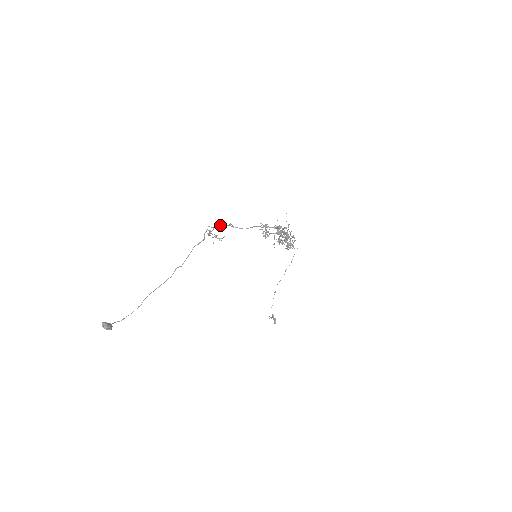
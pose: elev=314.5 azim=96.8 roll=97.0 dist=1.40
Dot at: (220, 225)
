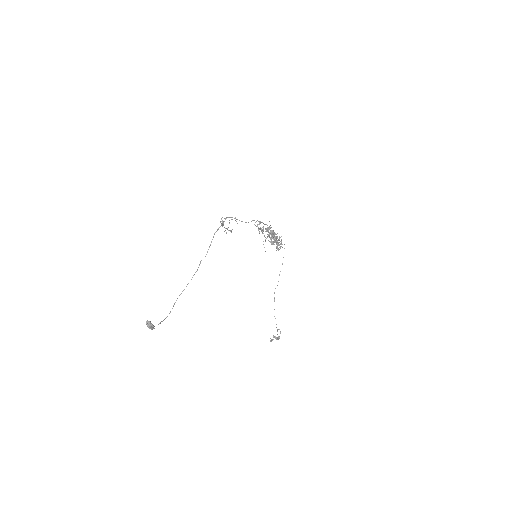
Dot at: (229, 217)
